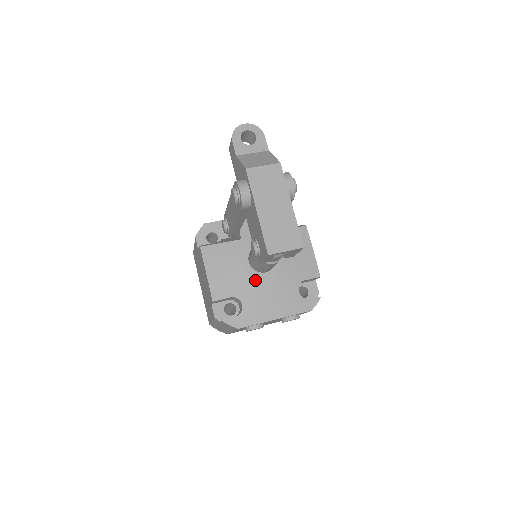
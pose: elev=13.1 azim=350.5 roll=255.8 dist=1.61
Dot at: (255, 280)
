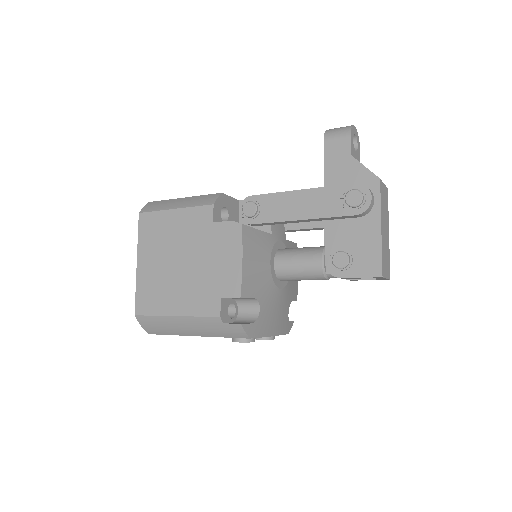
Dot at: (274, 286)
